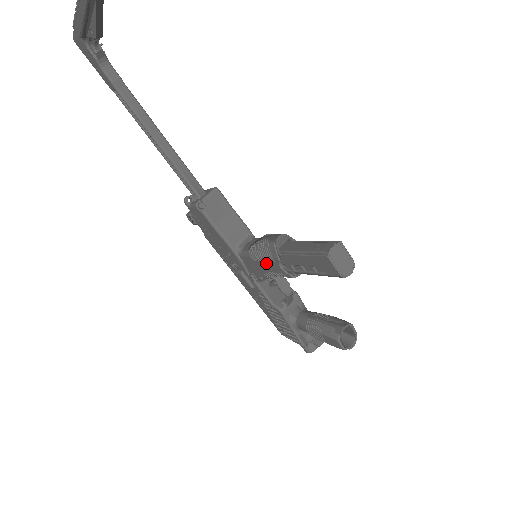
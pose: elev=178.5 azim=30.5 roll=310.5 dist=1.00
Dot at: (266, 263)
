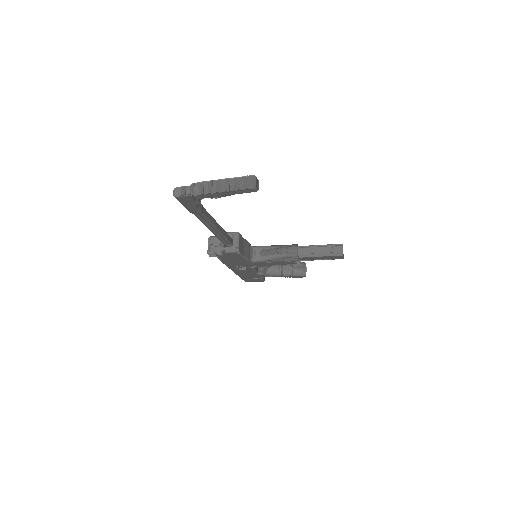
Dot at: (281, 262)
